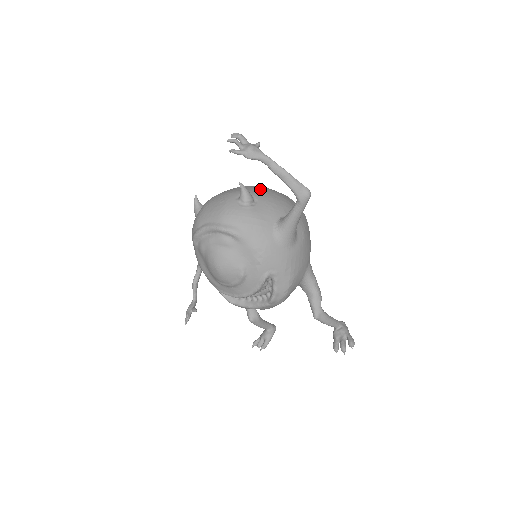
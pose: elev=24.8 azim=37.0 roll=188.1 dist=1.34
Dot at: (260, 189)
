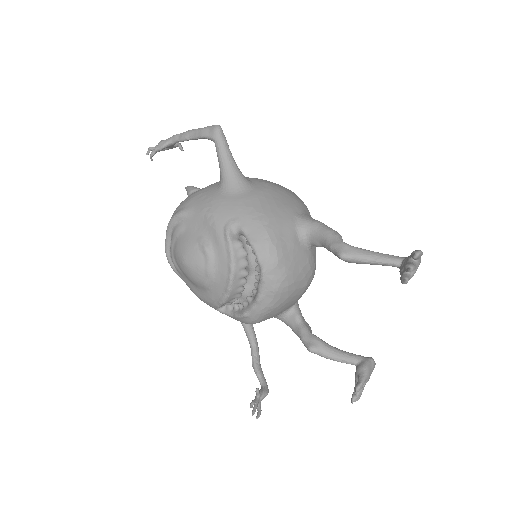
Dot at: occluded
